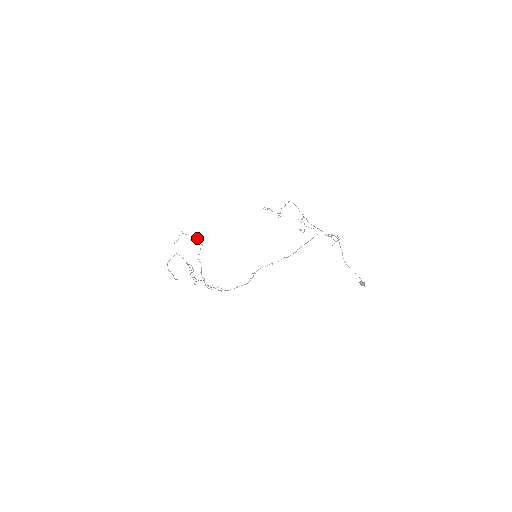
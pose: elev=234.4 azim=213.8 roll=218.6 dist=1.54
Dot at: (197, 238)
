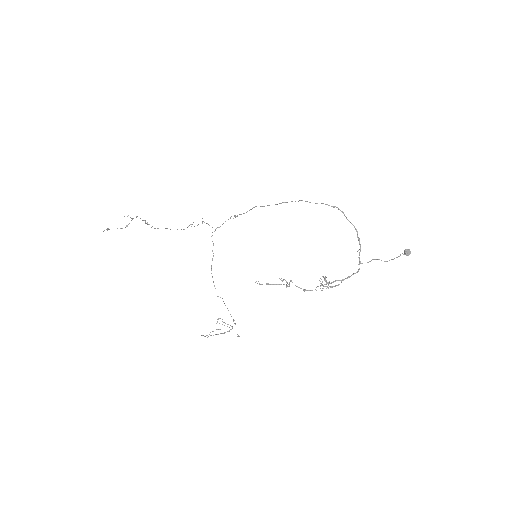
Dot at: occluded
